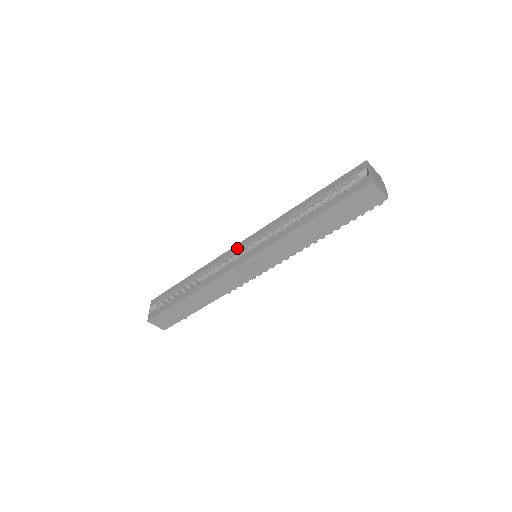
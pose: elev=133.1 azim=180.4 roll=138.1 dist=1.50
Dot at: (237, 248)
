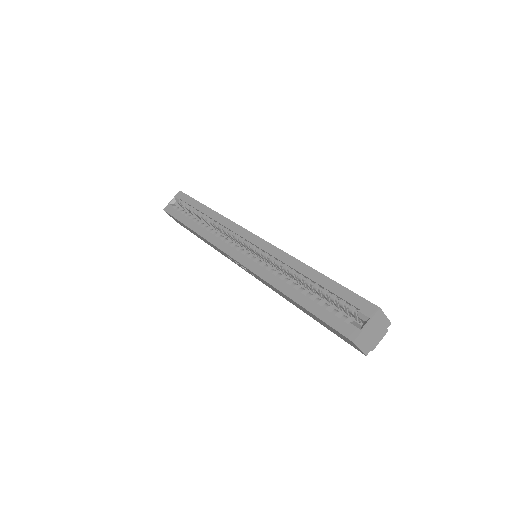
Dot at: (245, 236)
